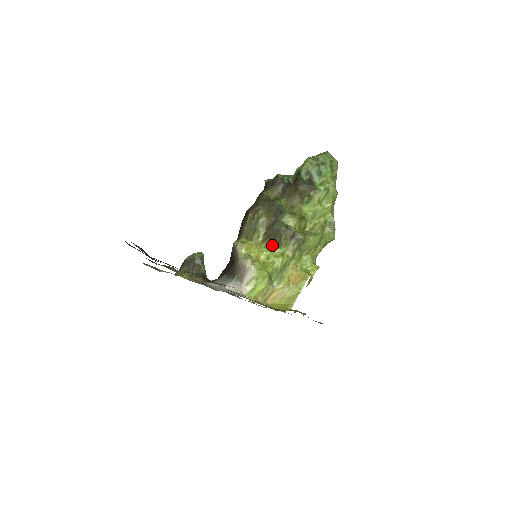
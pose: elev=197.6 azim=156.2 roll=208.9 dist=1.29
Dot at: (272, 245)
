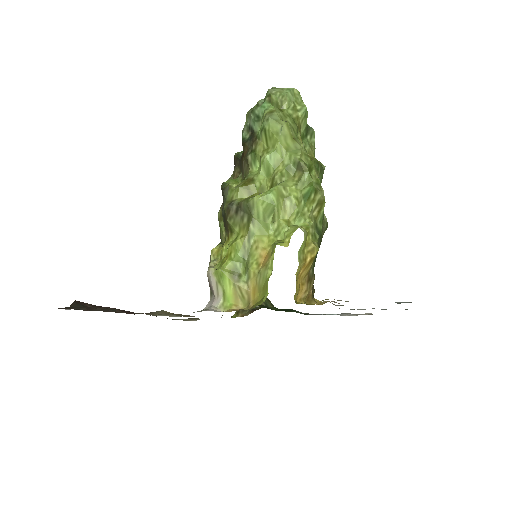
Dot at: (228, 234)
